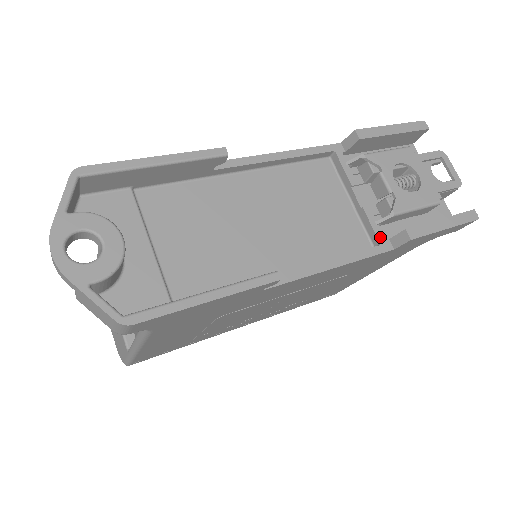
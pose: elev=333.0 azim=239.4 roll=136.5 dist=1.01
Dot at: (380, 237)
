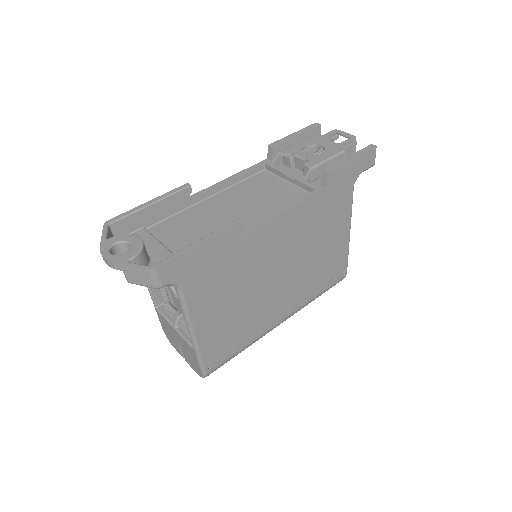
Dot at: (313, 187)
